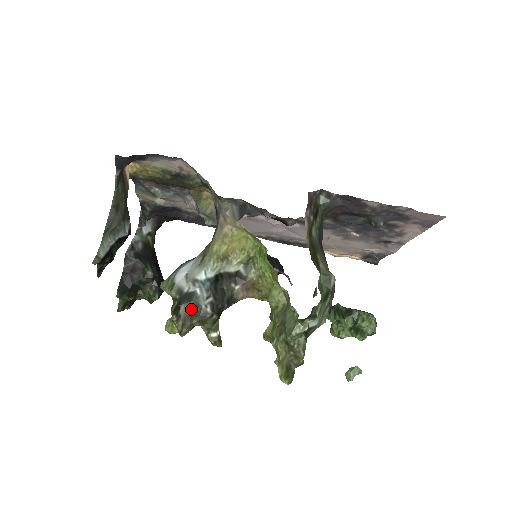
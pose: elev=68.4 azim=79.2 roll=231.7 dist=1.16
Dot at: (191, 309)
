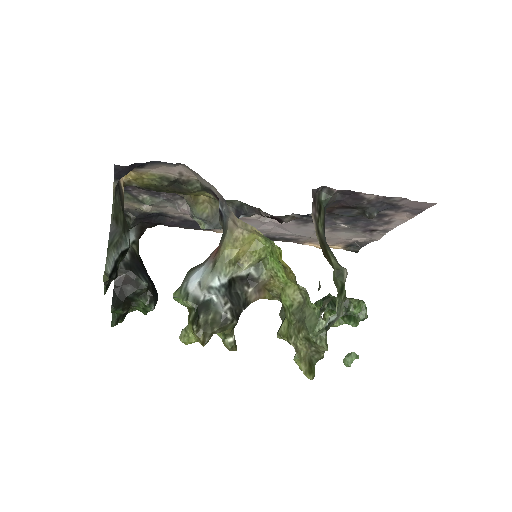
Dot at: (210, 317)
